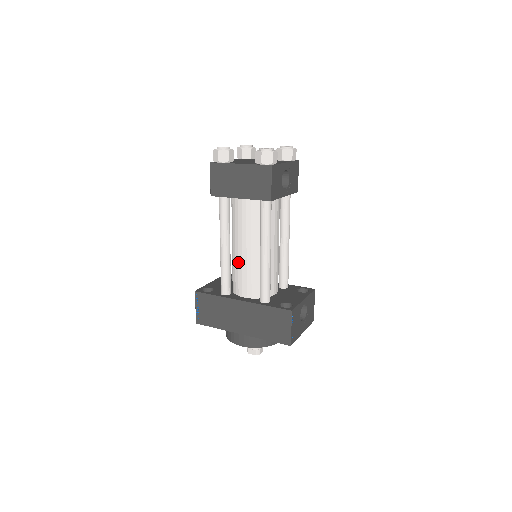
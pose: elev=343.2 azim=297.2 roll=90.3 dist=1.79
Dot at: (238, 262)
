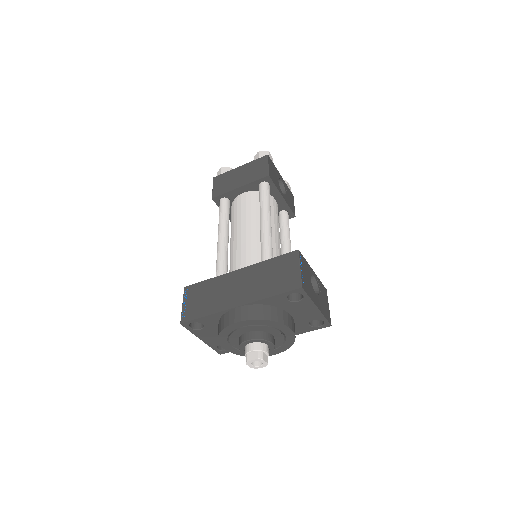
Dot at: (236, 245)
